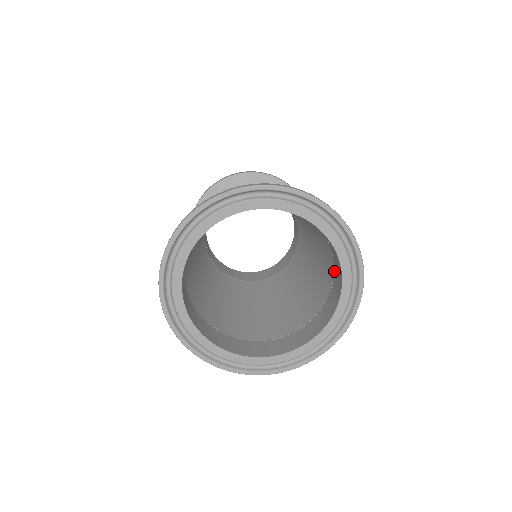
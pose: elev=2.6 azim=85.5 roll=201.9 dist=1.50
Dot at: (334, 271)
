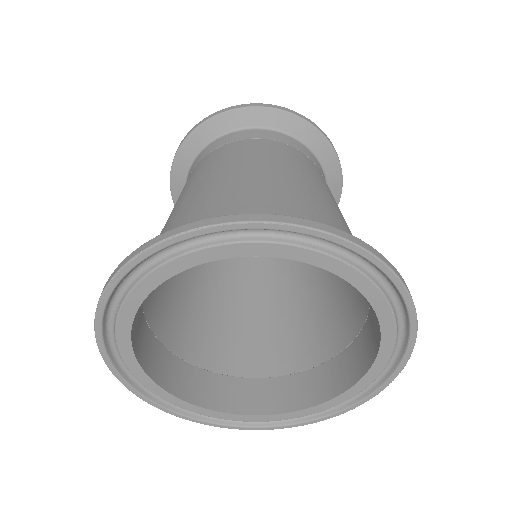
Dot at: (369, 308)
